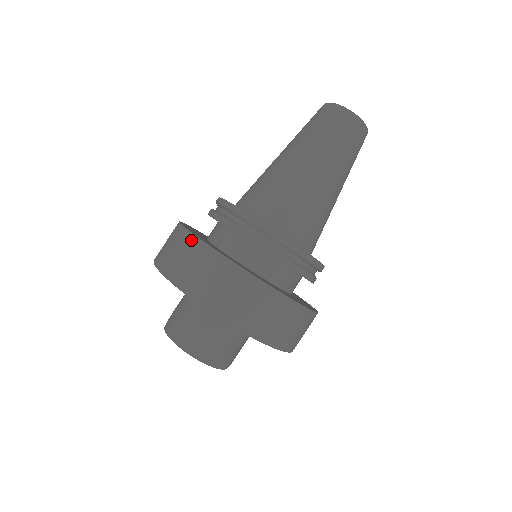
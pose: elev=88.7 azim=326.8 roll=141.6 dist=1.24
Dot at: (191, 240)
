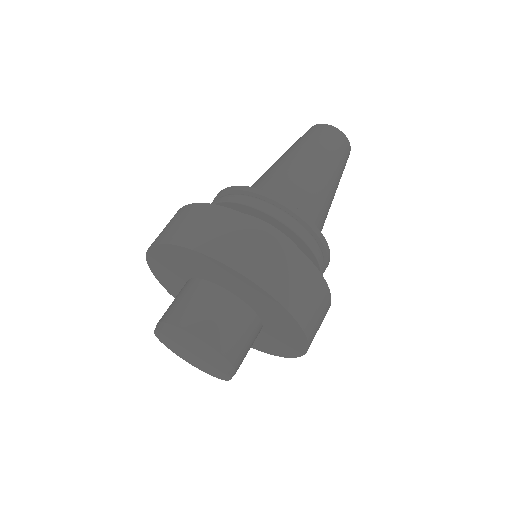
Dot at: (242, 219)
